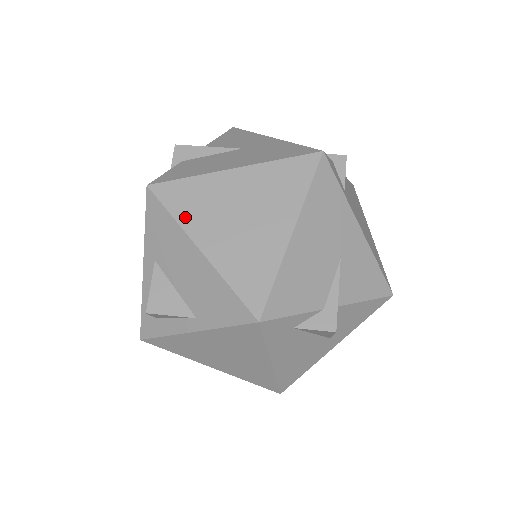
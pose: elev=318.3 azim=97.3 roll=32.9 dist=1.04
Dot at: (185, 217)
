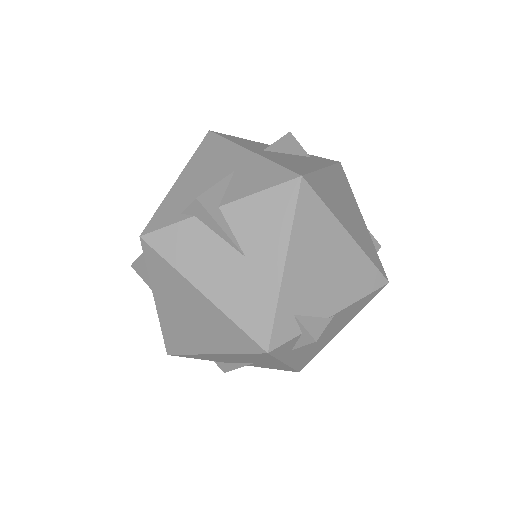
Dot at: (155, 280)
